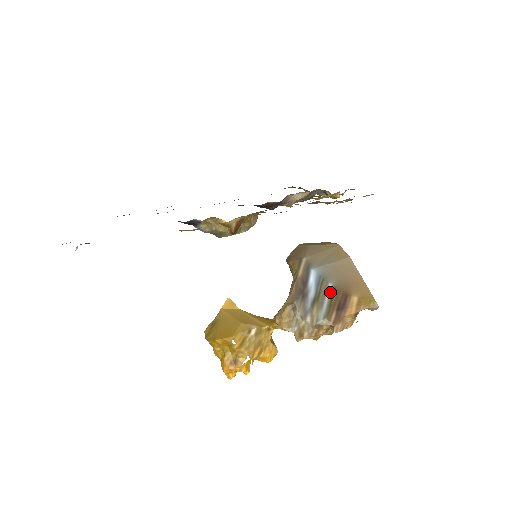
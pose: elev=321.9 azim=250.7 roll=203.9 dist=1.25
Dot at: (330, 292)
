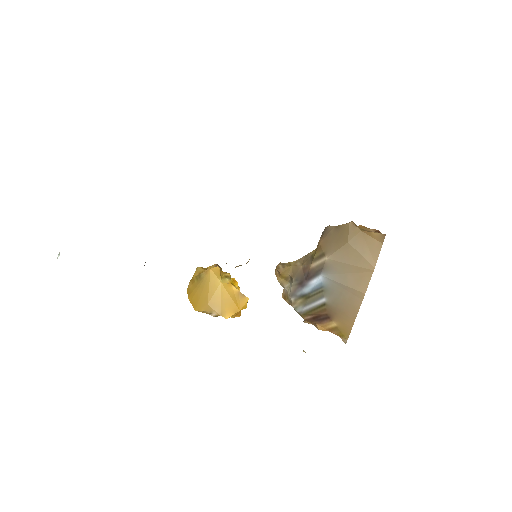
Dot at: (319, 304)
